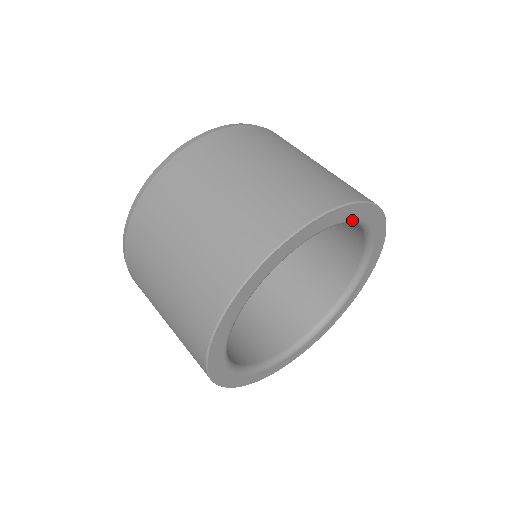
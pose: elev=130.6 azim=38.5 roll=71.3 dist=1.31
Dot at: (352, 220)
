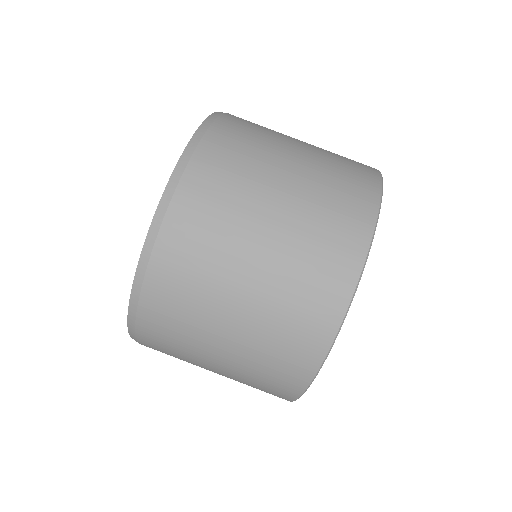
Dot at: occluded
